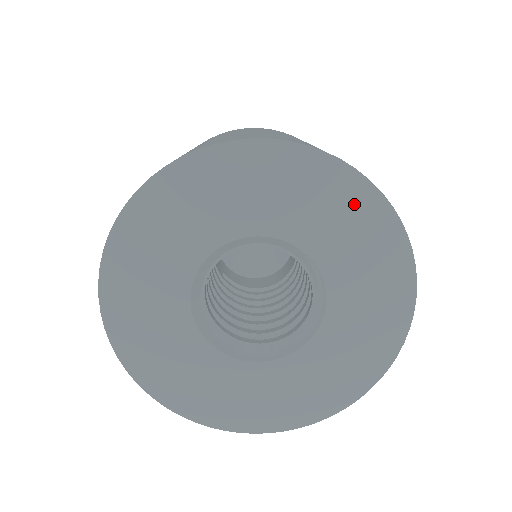
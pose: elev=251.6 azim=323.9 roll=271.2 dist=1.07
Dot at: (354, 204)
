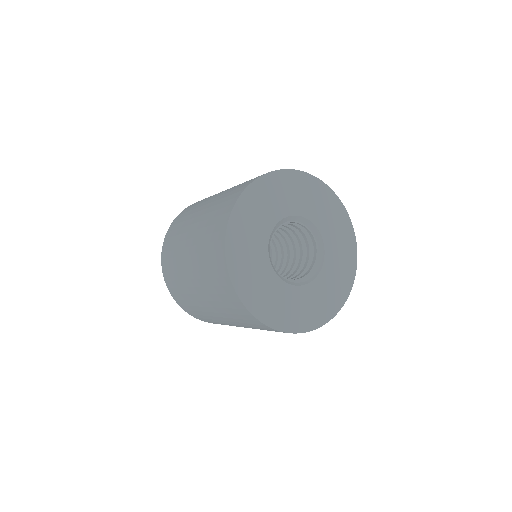
Dot at: (337, 212)
